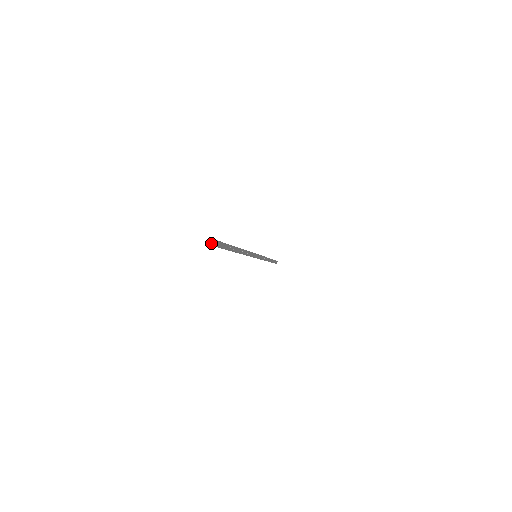
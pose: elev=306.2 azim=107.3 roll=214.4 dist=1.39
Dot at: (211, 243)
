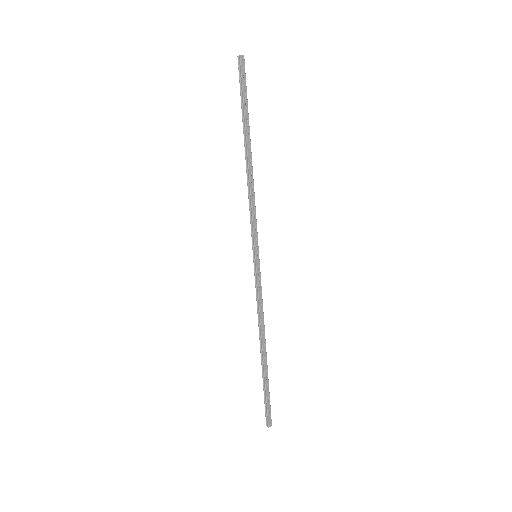
Dot at: (239, 57)
